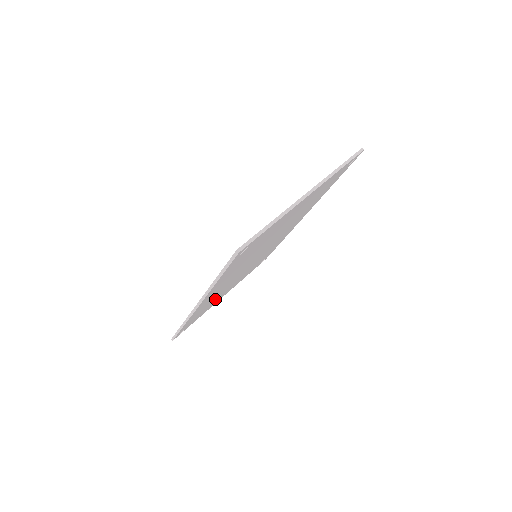
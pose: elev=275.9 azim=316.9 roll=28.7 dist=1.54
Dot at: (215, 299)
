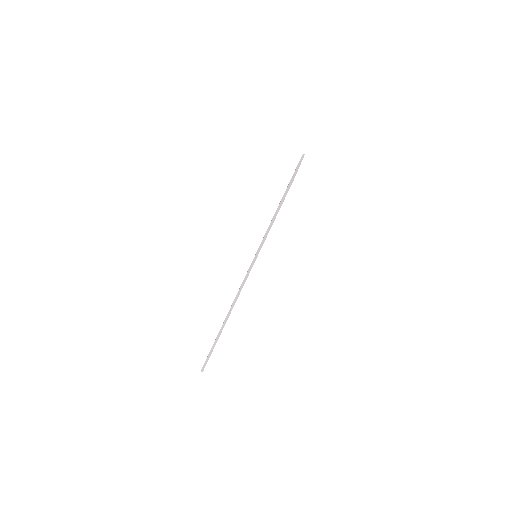
Dot at: occluded
